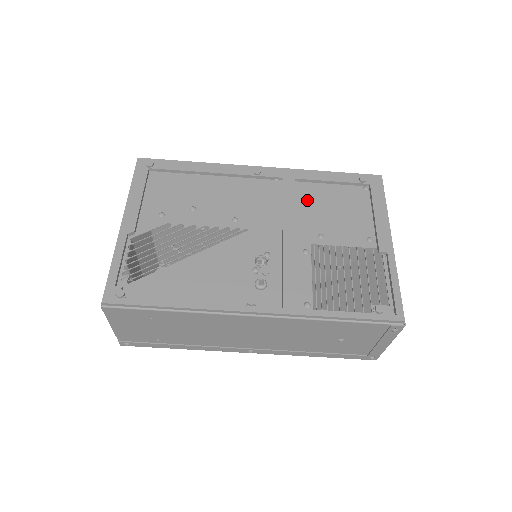
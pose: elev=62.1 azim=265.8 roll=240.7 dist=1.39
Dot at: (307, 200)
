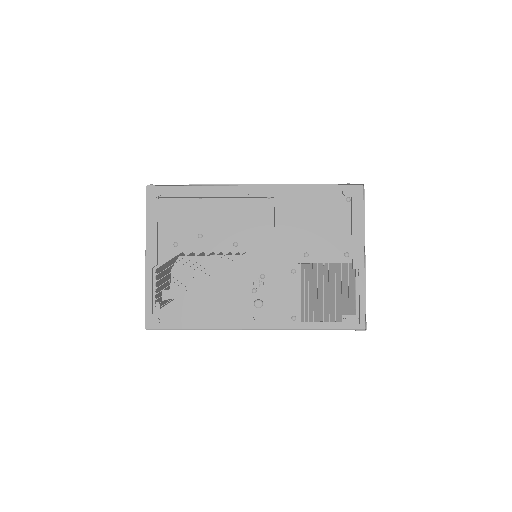
Dot at: (295, 218)
